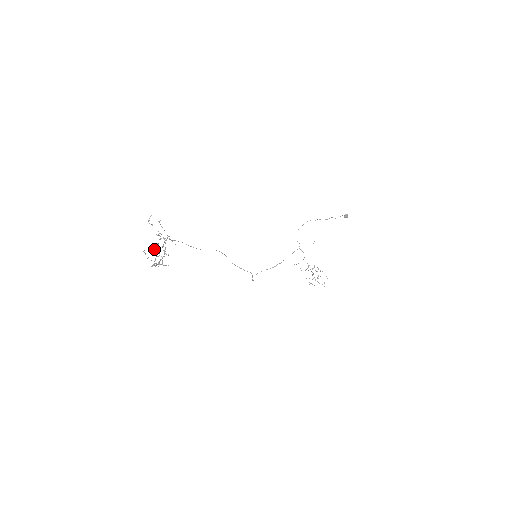
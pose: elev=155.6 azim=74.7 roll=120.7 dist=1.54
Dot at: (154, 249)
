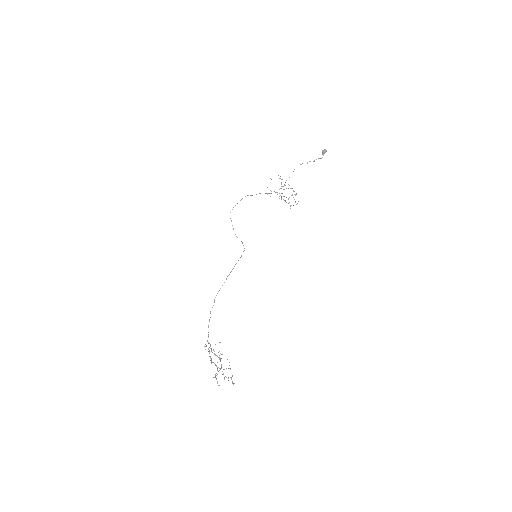
Dot at: occluded
